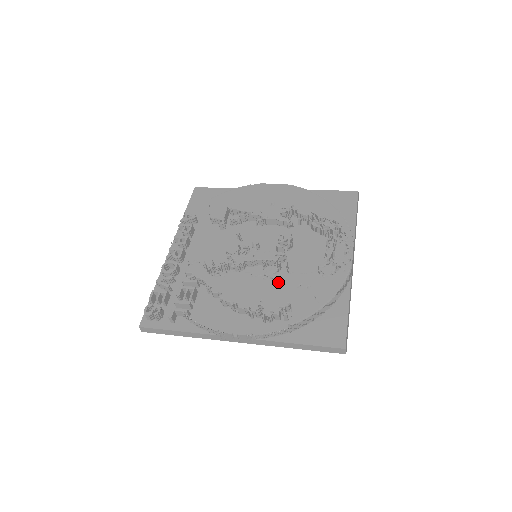
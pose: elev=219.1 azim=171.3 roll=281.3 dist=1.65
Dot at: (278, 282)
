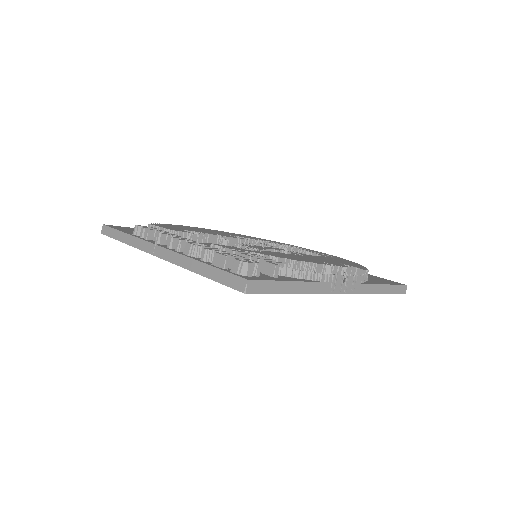
Dot at: (312, 257)
